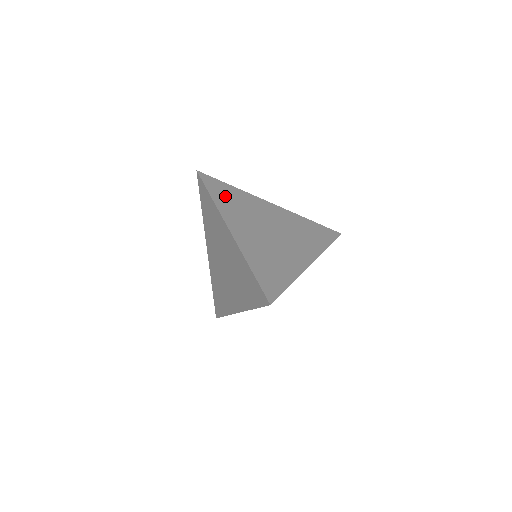
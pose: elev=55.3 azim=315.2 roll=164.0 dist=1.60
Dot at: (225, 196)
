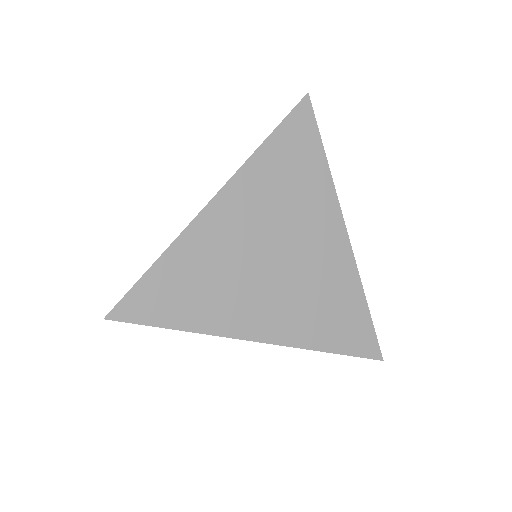
Dot at: (182, 299)
